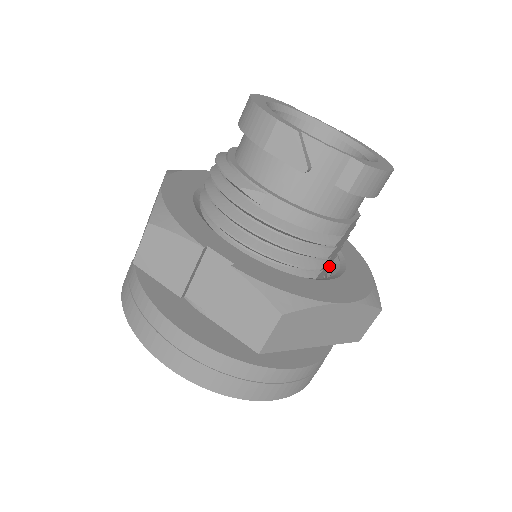
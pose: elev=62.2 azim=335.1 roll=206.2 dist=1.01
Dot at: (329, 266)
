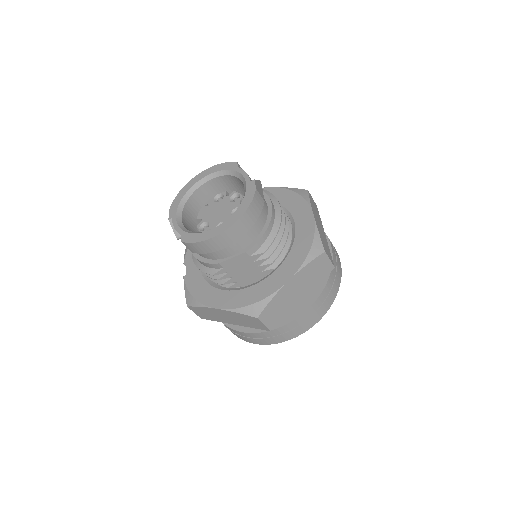
Dot at: occluded
